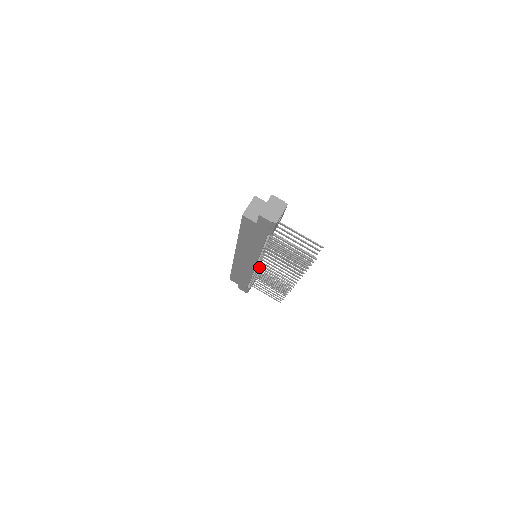
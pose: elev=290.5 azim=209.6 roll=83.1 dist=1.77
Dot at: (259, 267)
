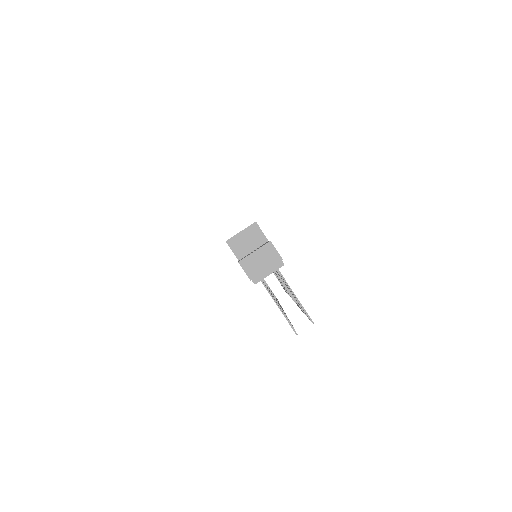
Dot at: occluded
